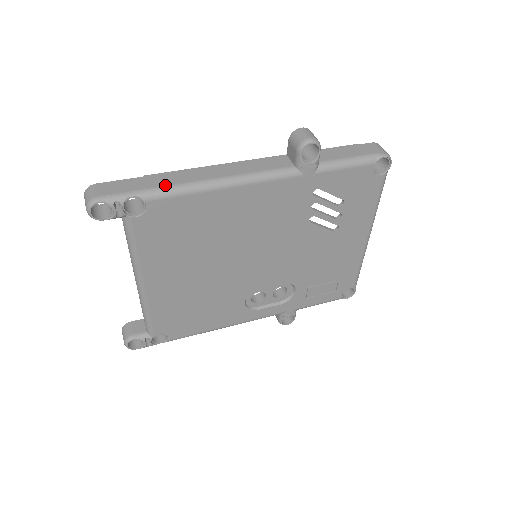
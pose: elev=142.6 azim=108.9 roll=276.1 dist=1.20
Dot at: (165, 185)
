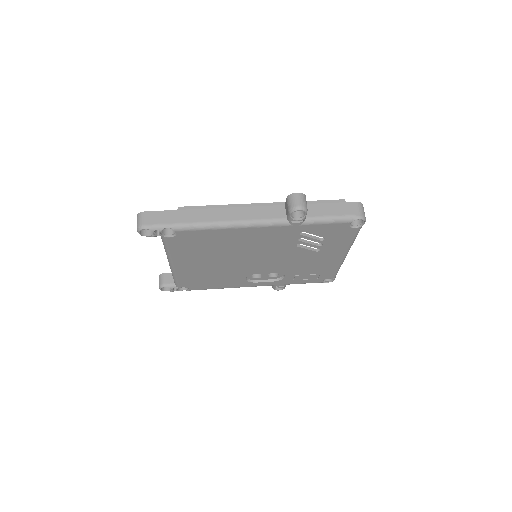
Dot at: (191, 222)
